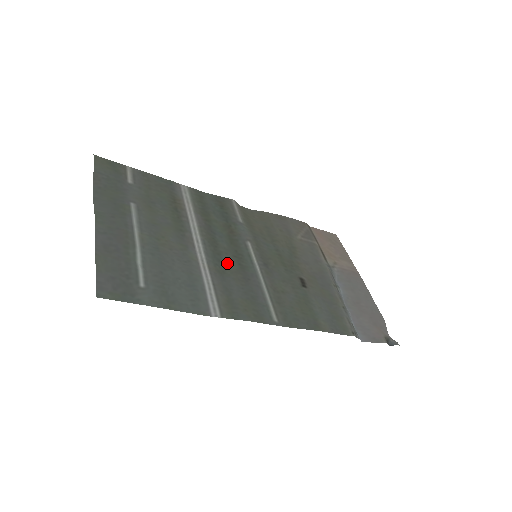
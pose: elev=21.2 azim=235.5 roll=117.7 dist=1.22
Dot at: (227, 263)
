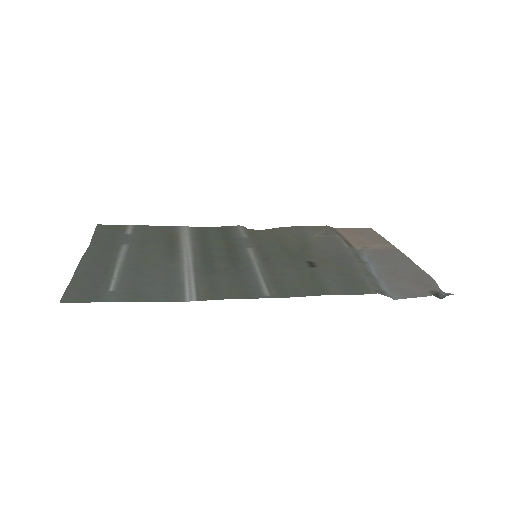
Dot at: (218, 265)
